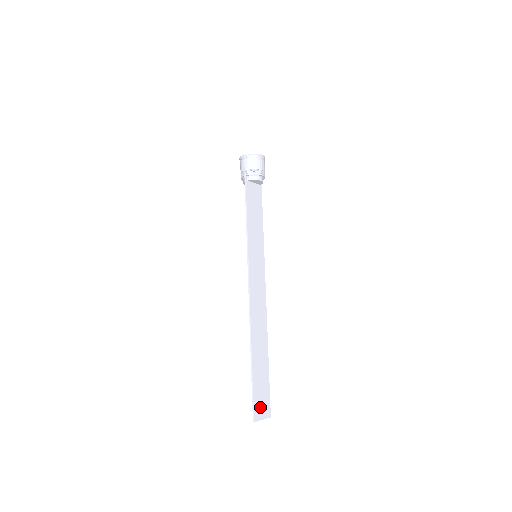
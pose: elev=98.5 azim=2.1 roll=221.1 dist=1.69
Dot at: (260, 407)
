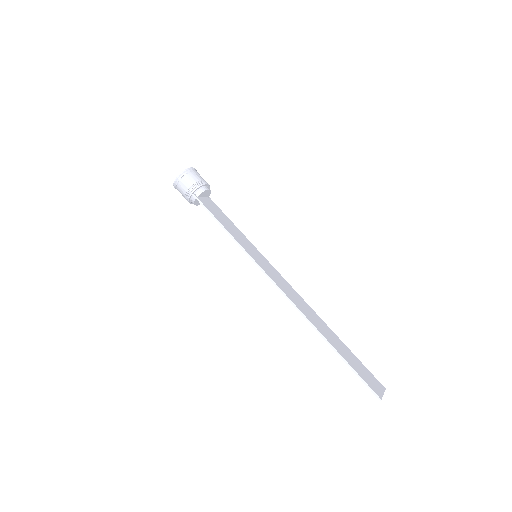
Dot at: (372, 384)
